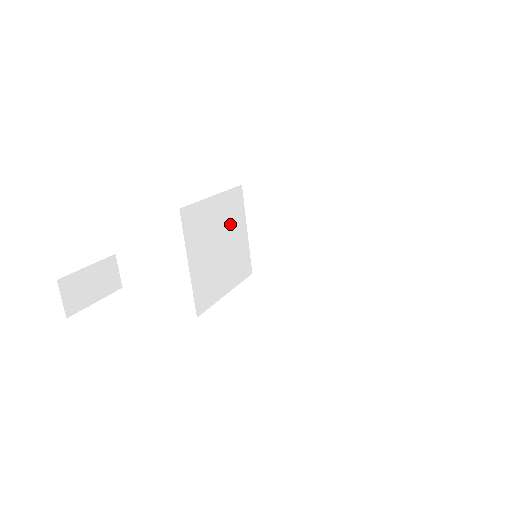
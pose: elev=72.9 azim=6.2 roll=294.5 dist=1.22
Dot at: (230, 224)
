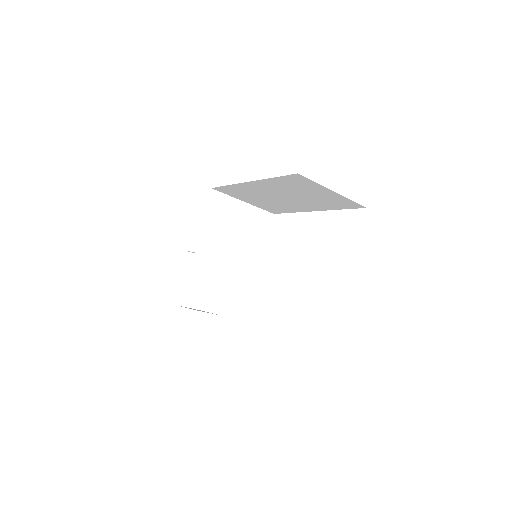
Dot at: (227, 224)
